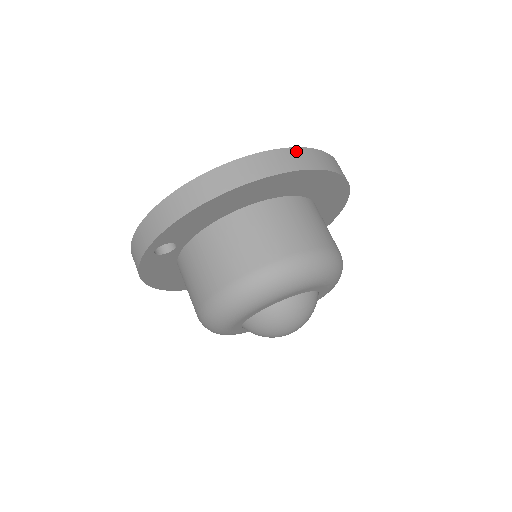
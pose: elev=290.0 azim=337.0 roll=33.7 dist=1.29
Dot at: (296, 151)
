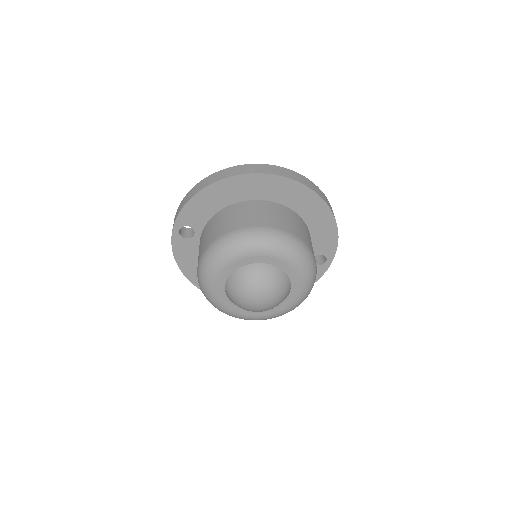
Dot at: (272, 166)
